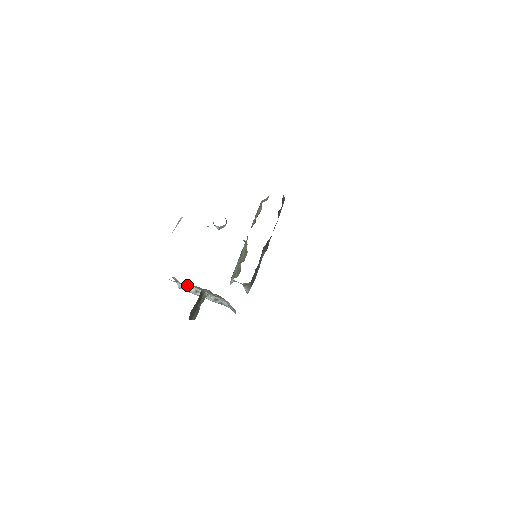
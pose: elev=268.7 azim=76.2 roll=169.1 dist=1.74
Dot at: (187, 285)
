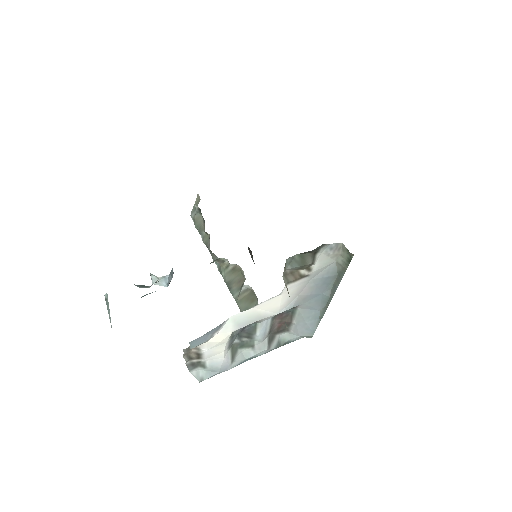
Dot at: (226, 330)
